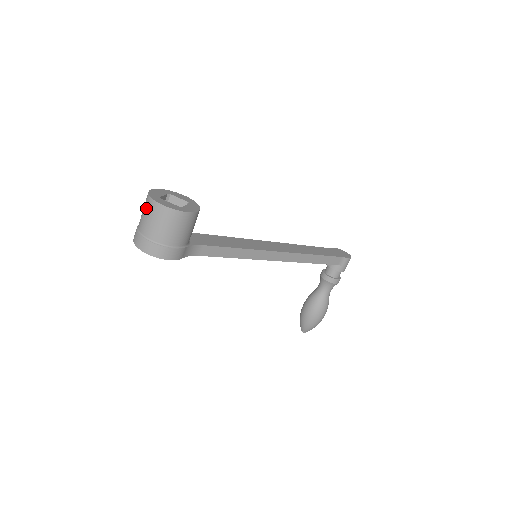
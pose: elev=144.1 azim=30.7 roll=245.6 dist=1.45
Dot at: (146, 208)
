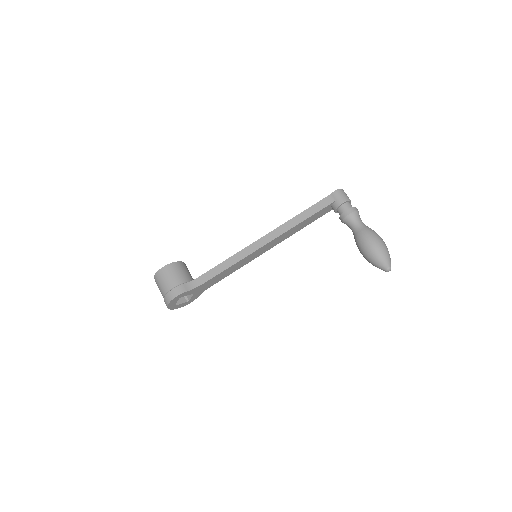
Dot at: occluded
